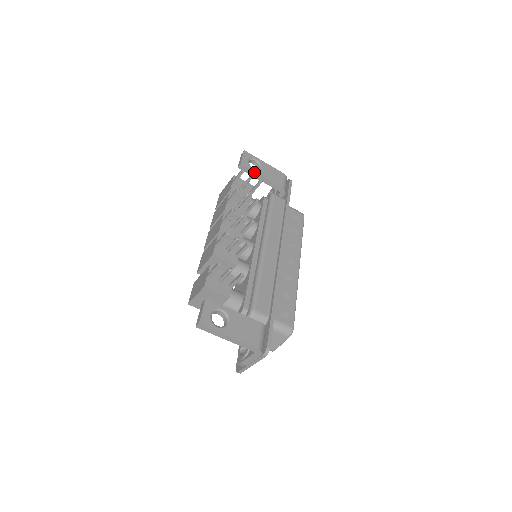
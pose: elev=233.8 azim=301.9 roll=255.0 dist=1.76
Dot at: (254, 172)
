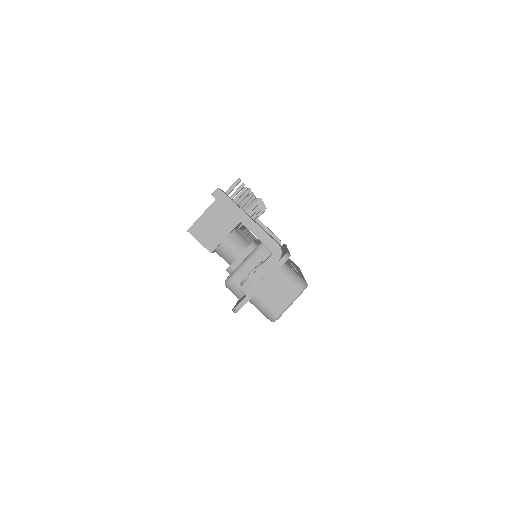
Dot at: occluded
